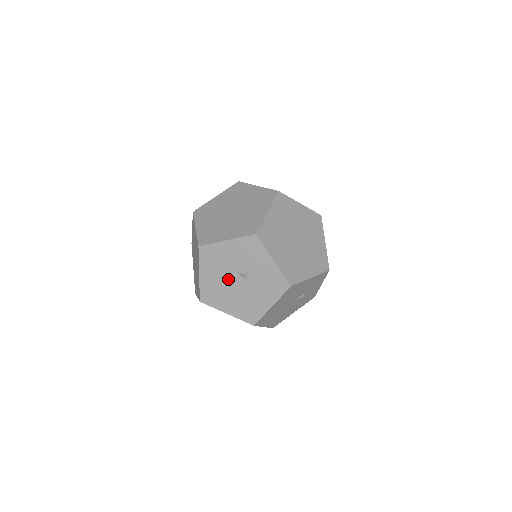
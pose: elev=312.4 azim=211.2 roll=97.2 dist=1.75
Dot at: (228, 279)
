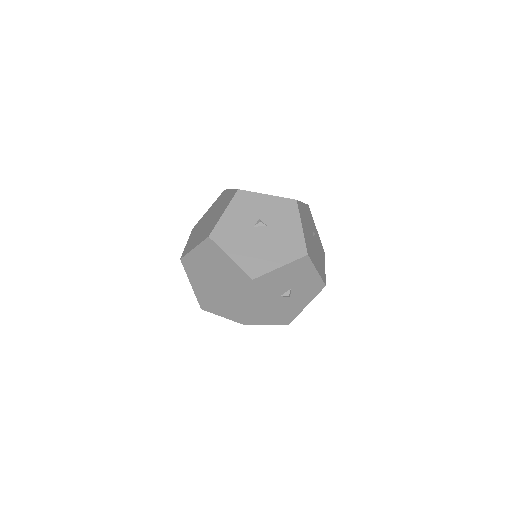
Dot at: (253, 239)
